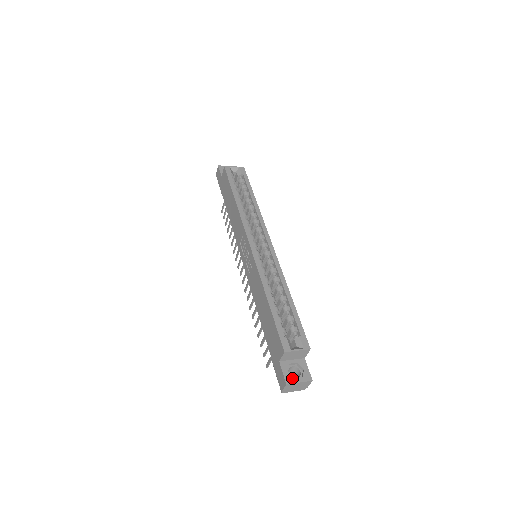
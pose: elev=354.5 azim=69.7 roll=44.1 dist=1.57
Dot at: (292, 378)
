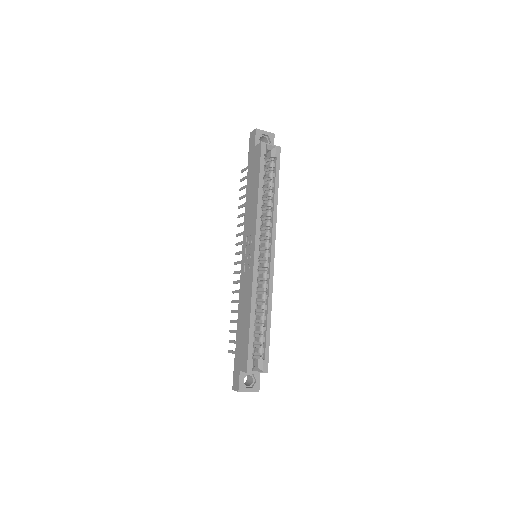
Dot at: (245, 387)
